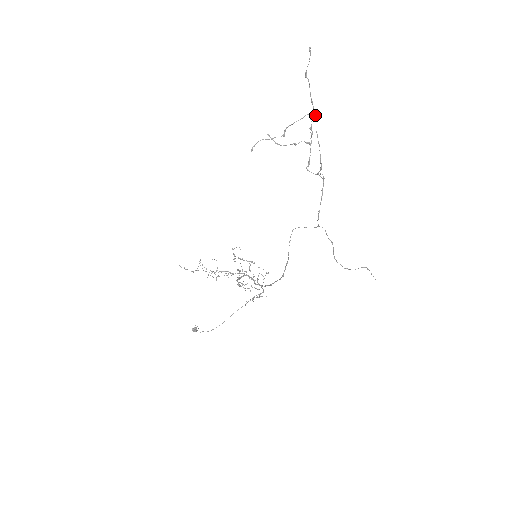
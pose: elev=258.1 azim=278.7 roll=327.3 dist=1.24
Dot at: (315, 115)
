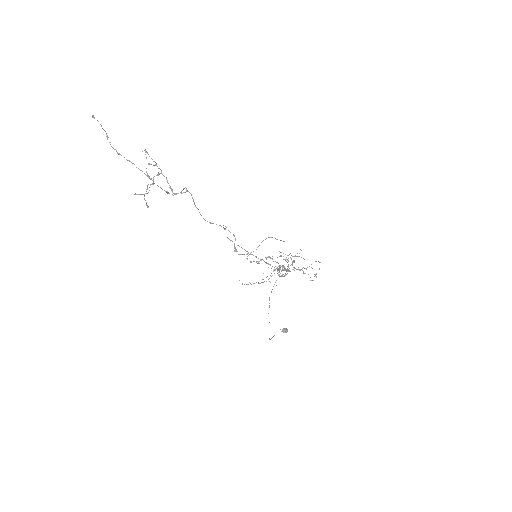
Dot at: (129, 161)
